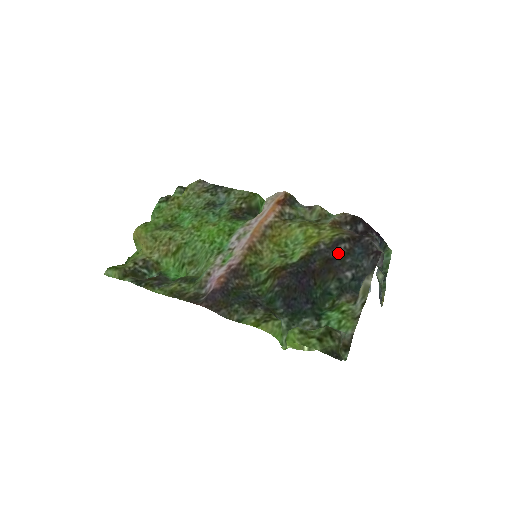
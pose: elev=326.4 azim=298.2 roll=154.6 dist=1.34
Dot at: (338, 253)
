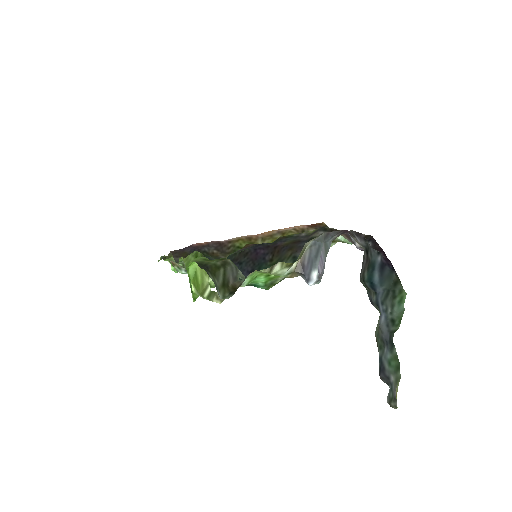
Dot at: (311, 237)
